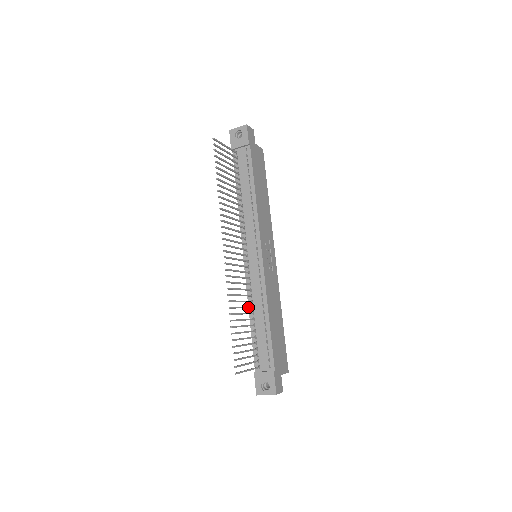
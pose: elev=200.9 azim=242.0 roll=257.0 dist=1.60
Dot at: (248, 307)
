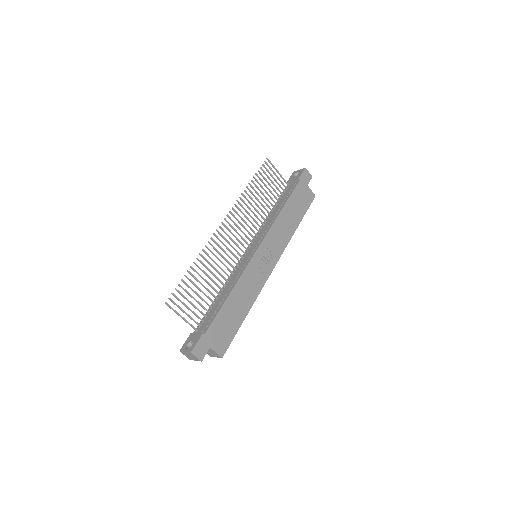
Dot at: (219, 280)
